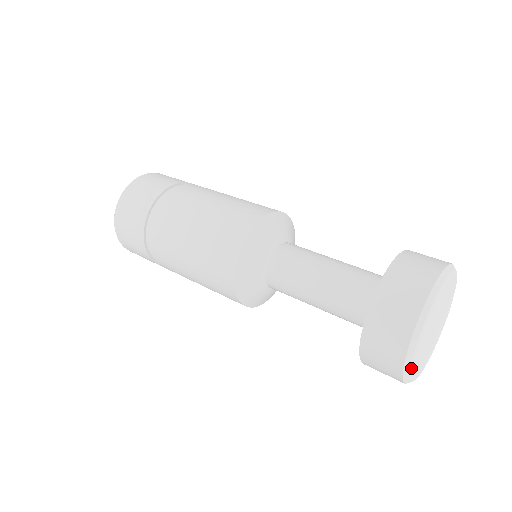
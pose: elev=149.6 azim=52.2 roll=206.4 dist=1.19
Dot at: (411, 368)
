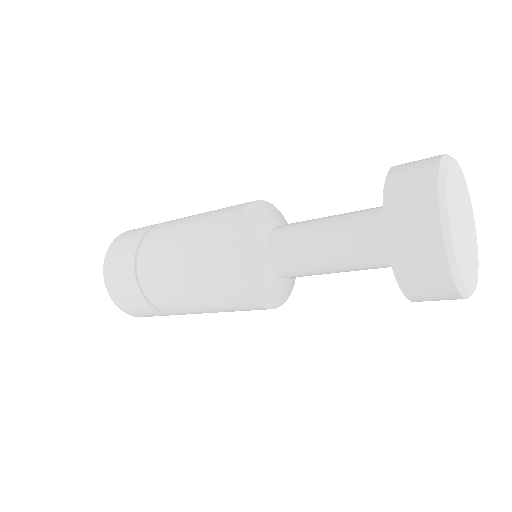
Dot at: (446, 187)
